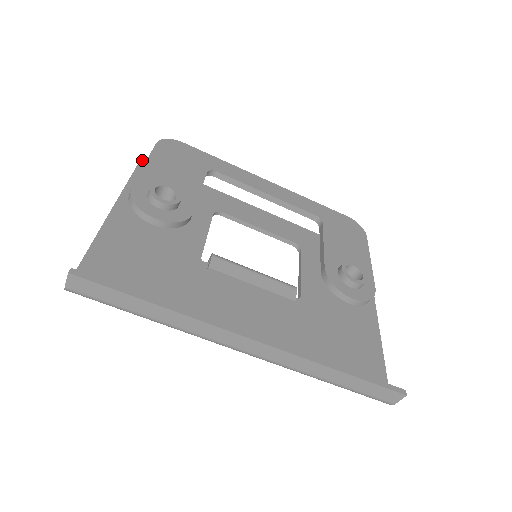
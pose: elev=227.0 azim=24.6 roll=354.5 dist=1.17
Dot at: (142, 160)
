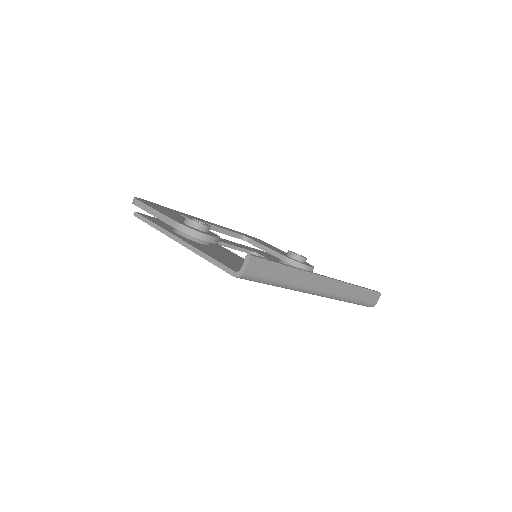
Dot at: (138, 213)
